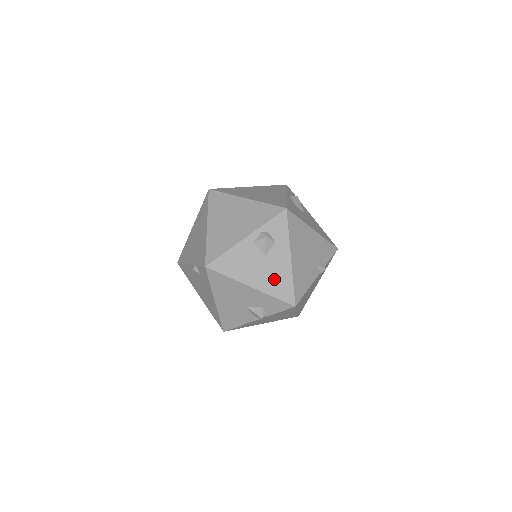
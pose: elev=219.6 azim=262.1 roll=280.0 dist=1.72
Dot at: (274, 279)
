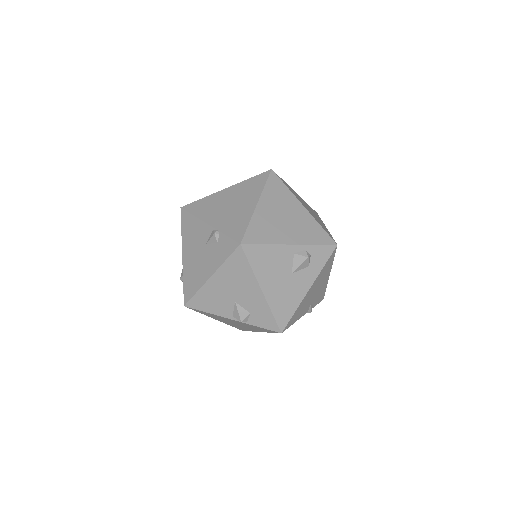
Dot at: (284, 297)
